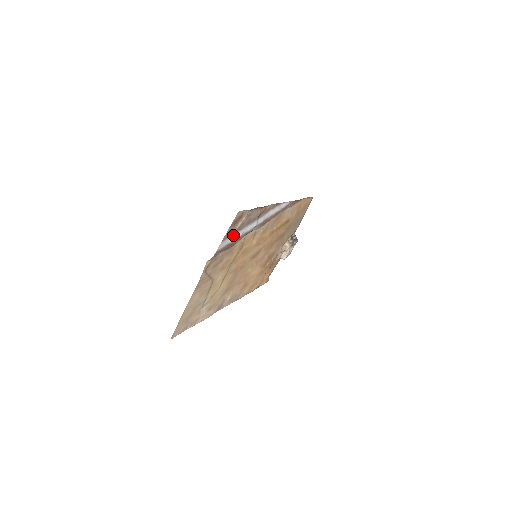
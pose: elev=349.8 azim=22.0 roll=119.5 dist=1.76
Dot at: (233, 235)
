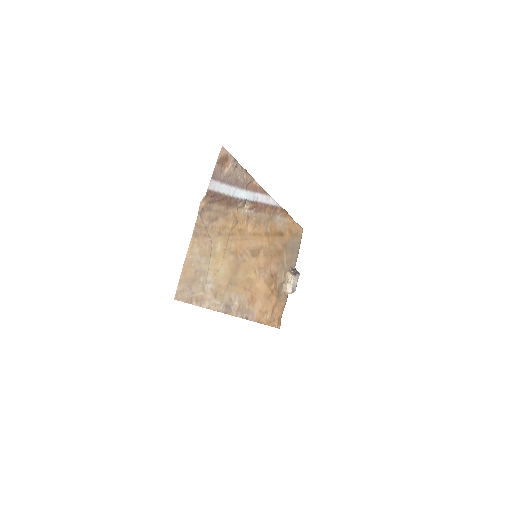
Dot at: (223, 184)
